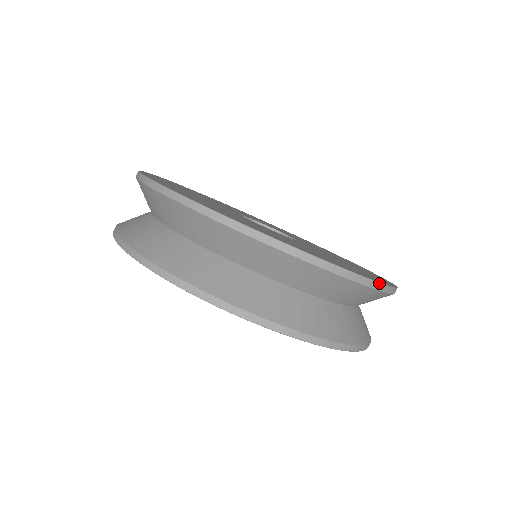
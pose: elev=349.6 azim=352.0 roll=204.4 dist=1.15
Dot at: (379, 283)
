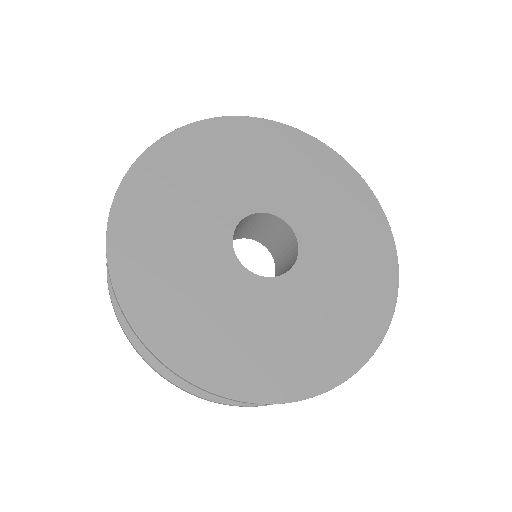
Dot at: occluded
